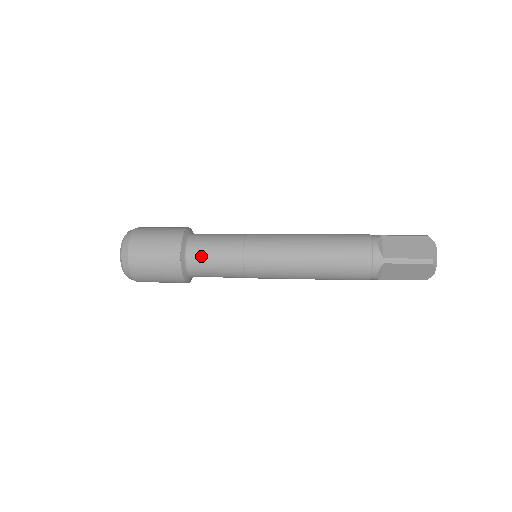
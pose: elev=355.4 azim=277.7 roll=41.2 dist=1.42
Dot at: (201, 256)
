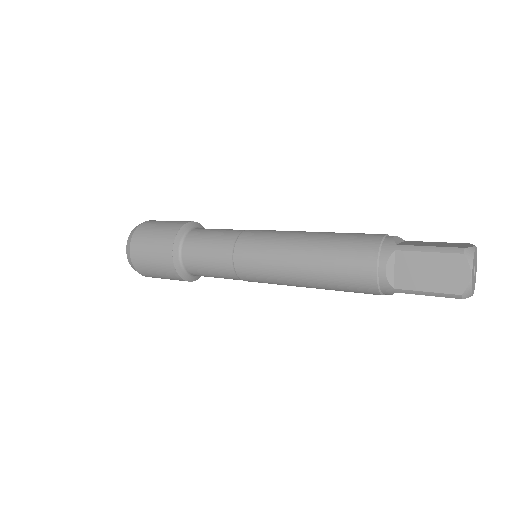
Dot at: (197, 270)
